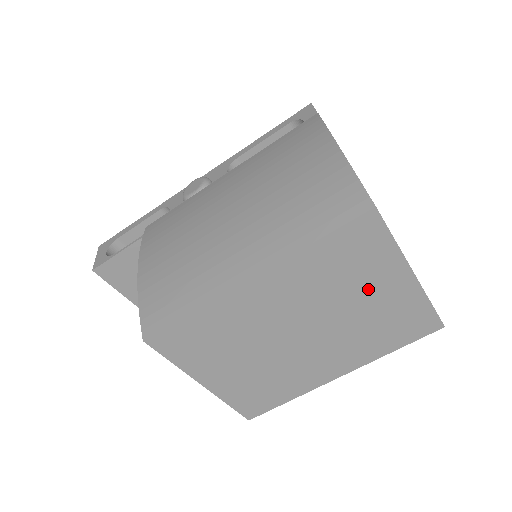
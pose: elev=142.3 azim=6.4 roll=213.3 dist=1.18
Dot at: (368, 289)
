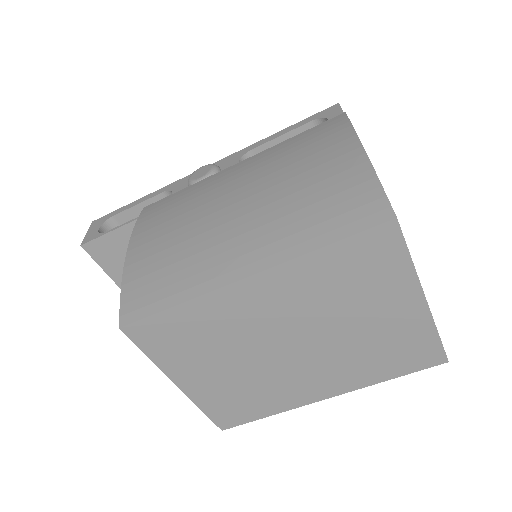
Dot at: (373, 308)
